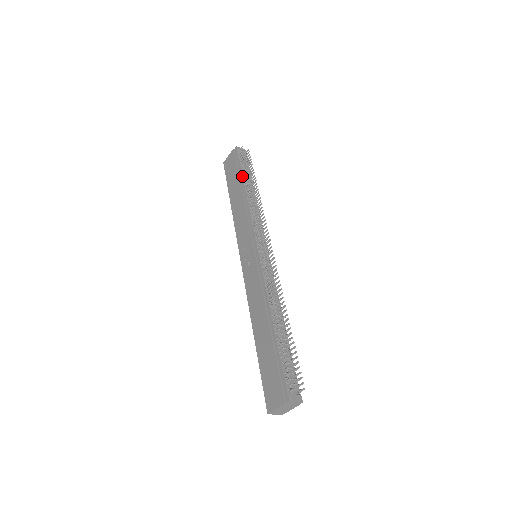
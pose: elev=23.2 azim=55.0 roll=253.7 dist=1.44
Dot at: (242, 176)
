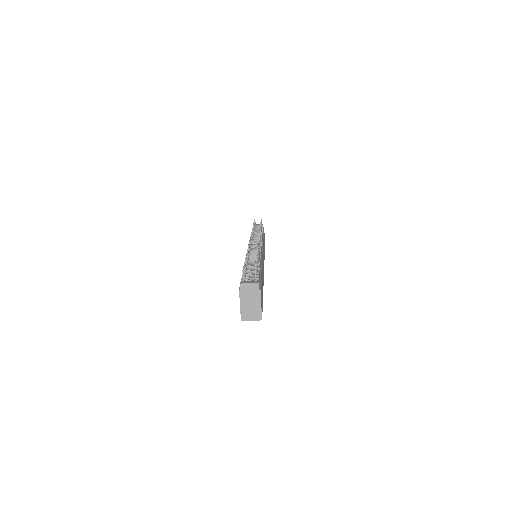
Dot at: occluded
